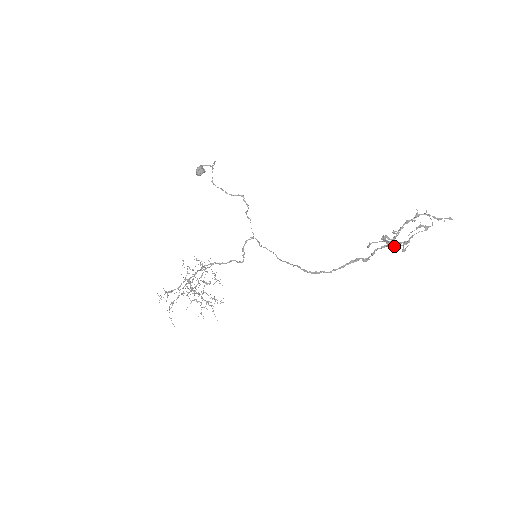
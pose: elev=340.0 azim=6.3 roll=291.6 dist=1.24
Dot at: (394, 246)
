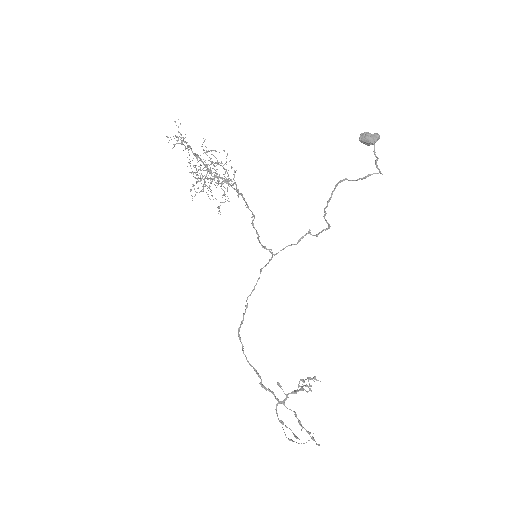
Dot at: (276, 411)
